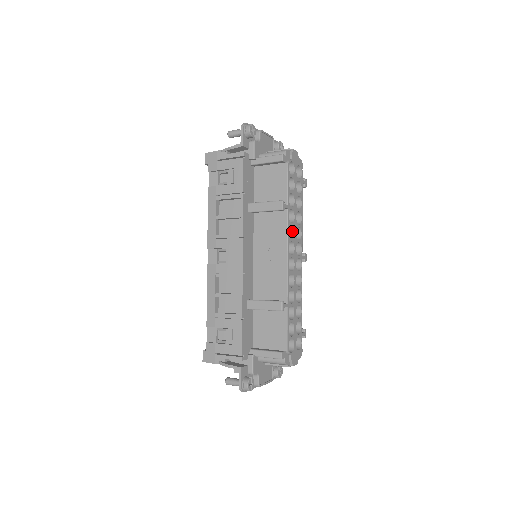
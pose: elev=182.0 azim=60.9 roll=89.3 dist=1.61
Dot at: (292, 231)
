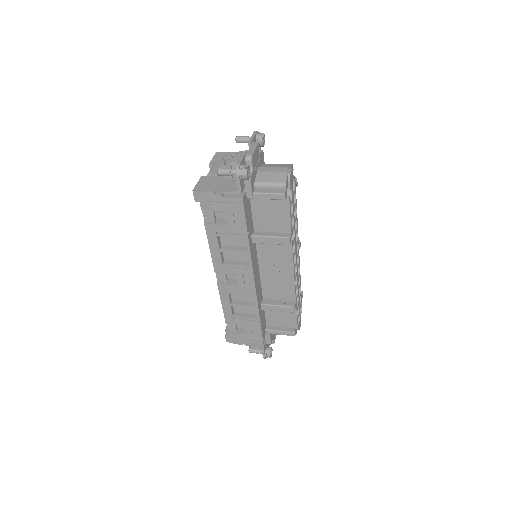
Dot at: occluded
